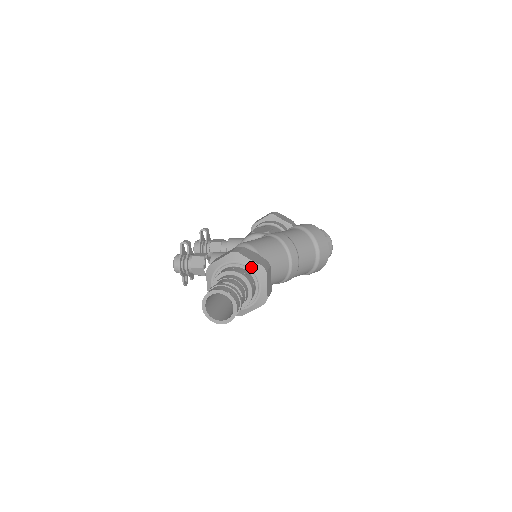
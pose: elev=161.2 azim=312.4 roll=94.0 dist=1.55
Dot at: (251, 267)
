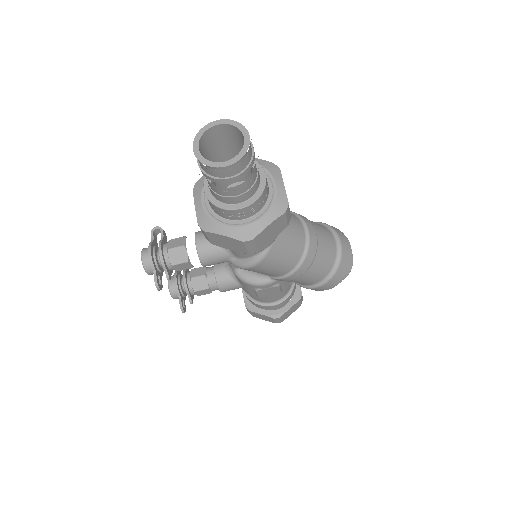
Dot at: occluded
